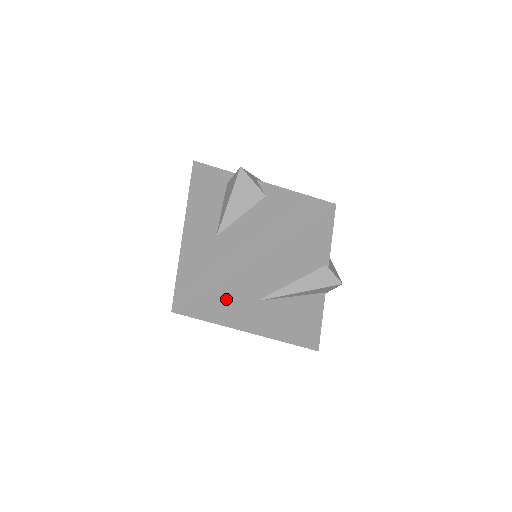
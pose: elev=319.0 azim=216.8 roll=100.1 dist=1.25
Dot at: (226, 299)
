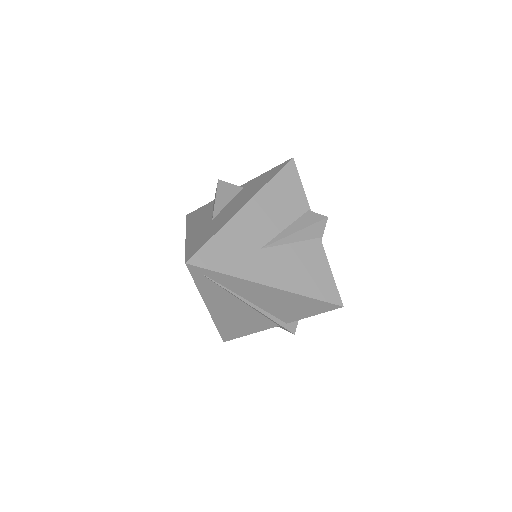
Dot at: (232, 248)
